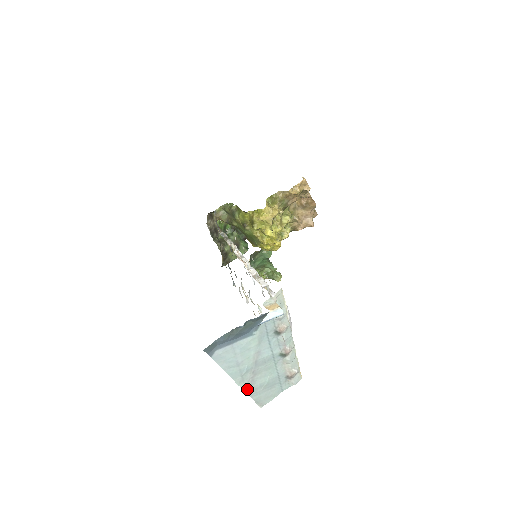
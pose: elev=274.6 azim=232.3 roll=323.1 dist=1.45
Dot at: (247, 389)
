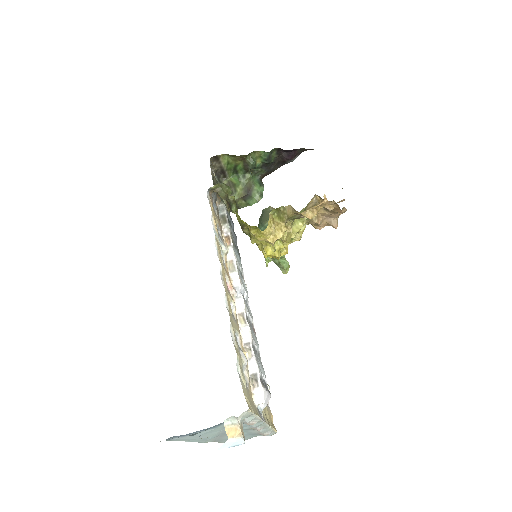
Dot at: (214, 441)
